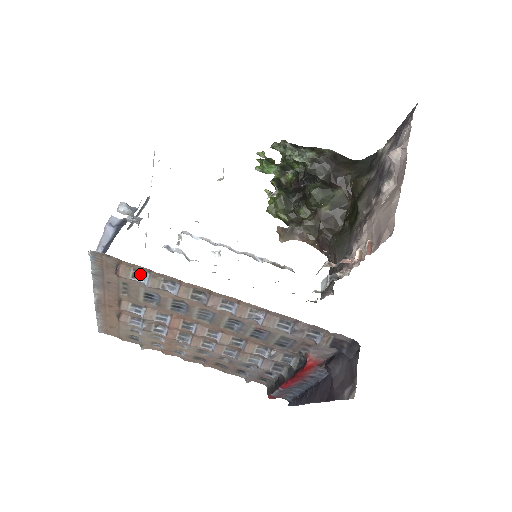
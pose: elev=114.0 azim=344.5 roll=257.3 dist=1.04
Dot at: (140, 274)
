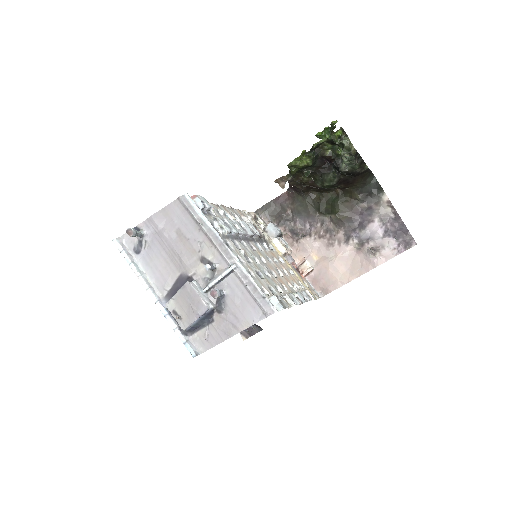
Dot at: occluded
